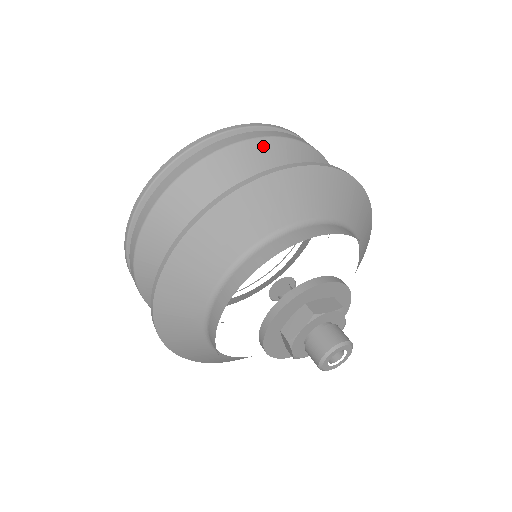
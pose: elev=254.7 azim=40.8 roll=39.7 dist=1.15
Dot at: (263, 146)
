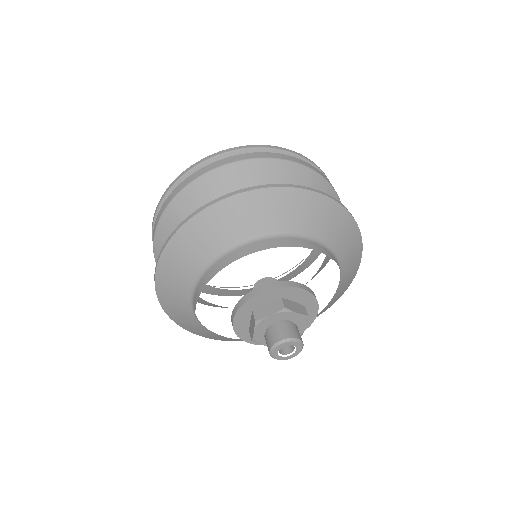
Dot at: (302, 172)
